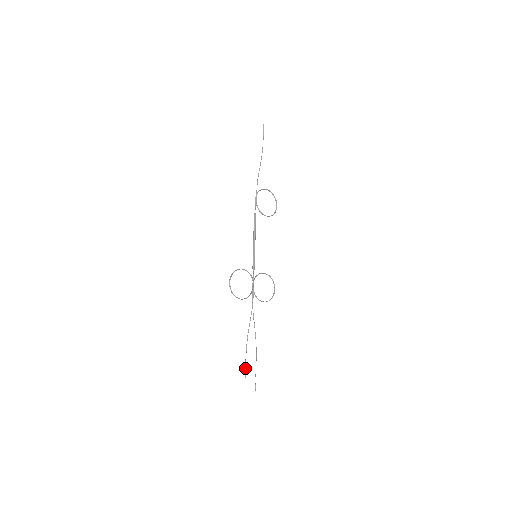
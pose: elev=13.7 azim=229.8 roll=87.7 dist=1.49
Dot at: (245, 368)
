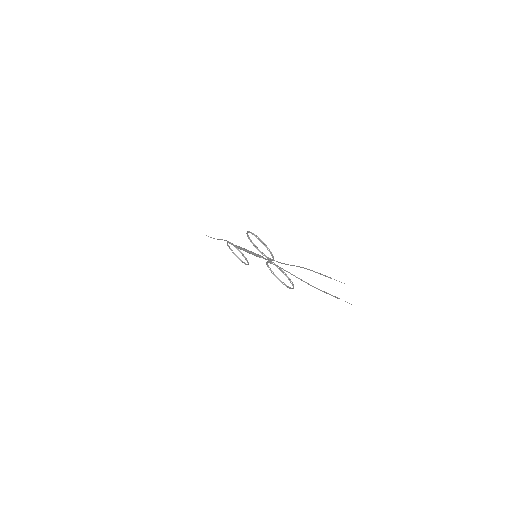
Dot at: (322, 274)
